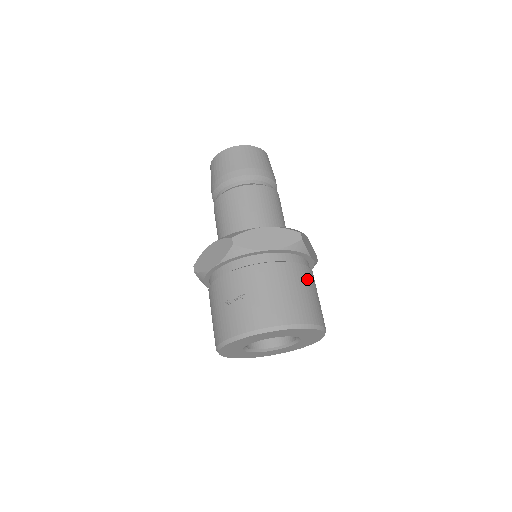
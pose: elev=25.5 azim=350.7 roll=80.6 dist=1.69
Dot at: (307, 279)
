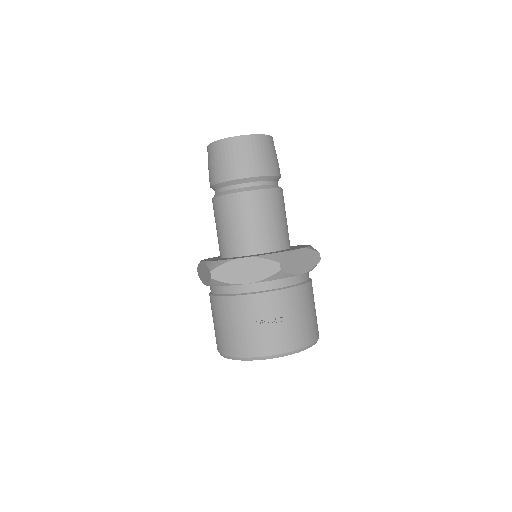
Dot at: occluded
